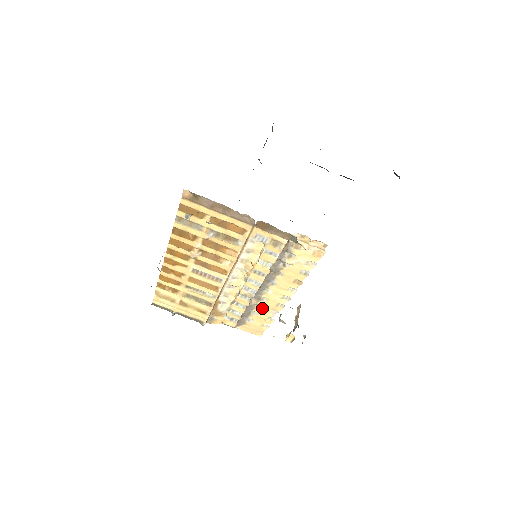
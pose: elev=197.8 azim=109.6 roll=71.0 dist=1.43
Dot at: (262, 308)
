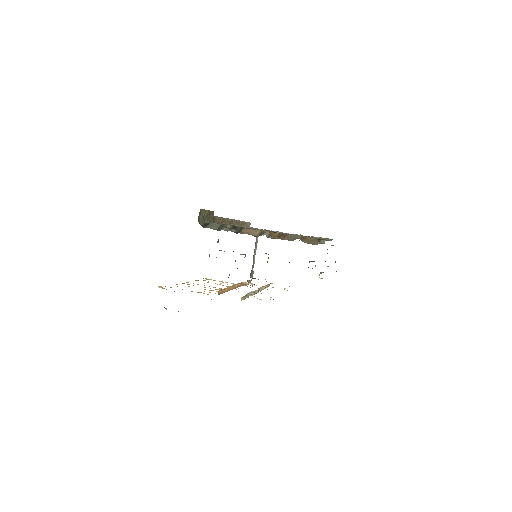
Dot at: occluded
